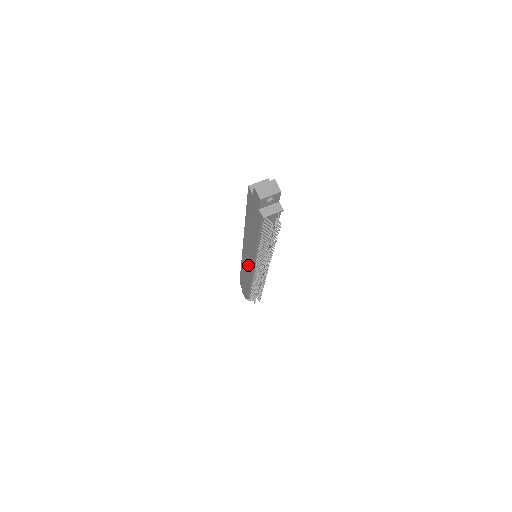
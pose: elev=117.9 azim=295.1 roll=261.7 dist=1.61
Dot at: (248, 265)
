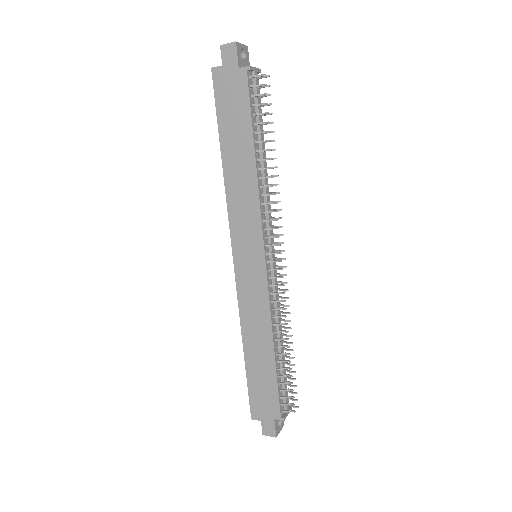
Dot at: (254, 280)
